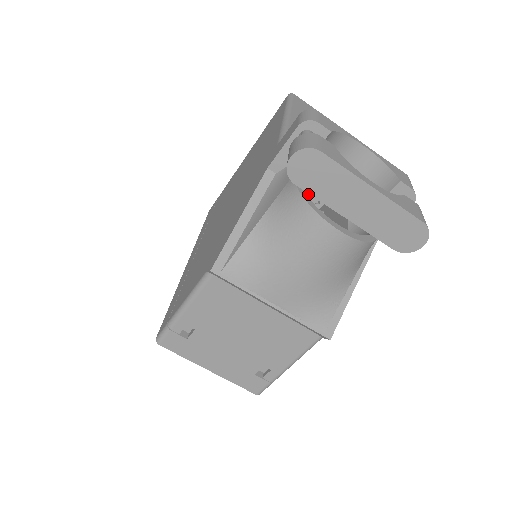
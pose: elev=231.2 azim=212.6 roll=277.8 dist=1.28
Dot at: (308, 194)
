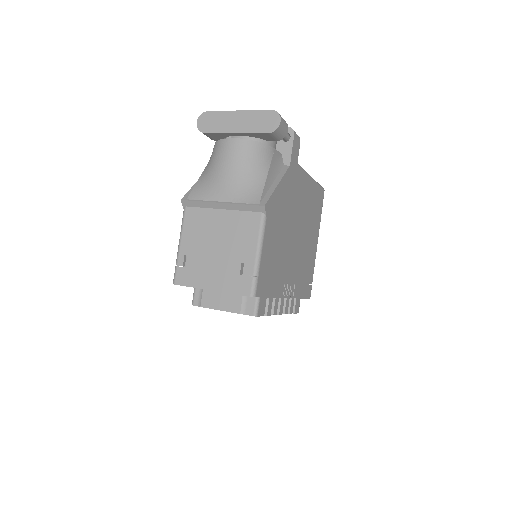
Dot at: occluded
